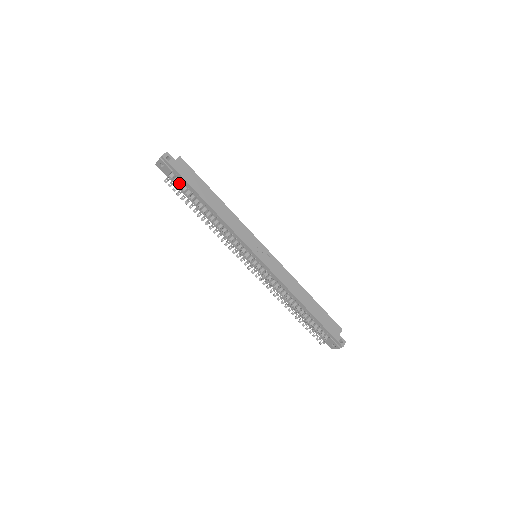
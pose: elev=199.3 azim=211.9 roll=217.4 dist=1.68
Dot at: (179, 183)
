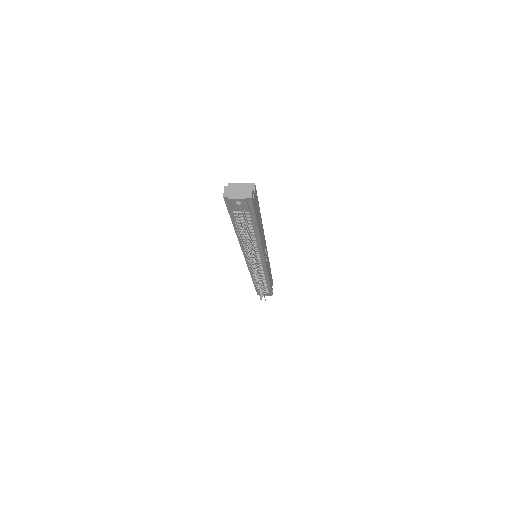
Dot at: (245, 219)
